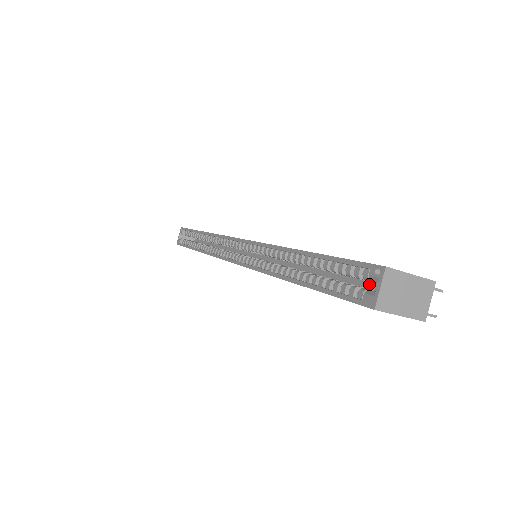
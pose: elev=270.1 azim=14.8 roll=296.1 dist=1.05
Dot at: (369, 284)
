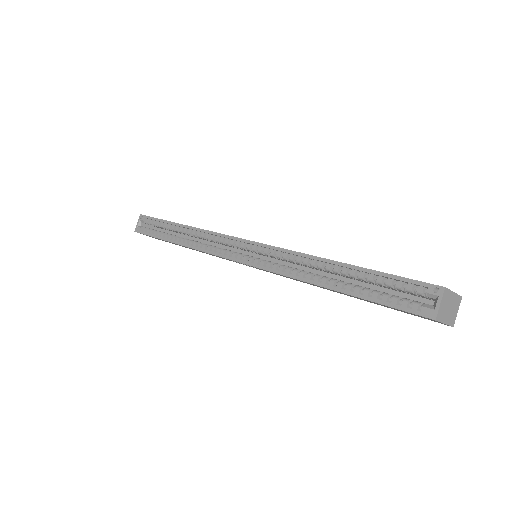
Dot at: (407, 296)
